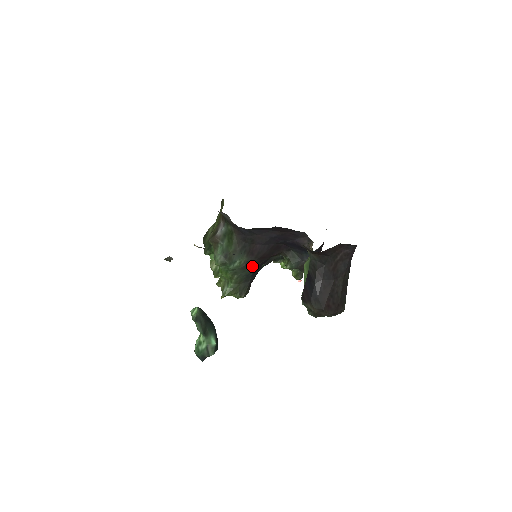
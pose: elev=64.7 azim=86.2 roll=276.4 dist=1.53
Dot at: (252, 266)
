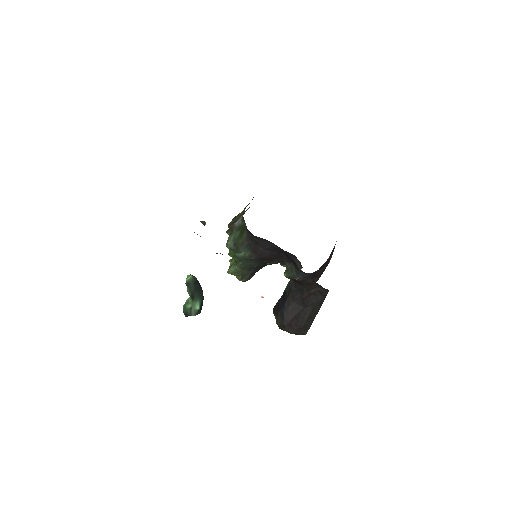
Dot at: (256, 261)
